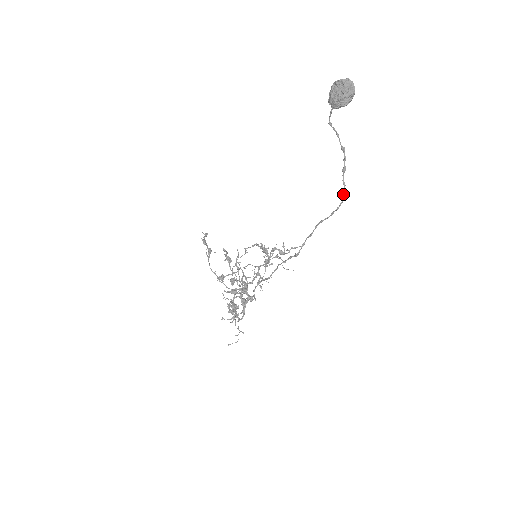
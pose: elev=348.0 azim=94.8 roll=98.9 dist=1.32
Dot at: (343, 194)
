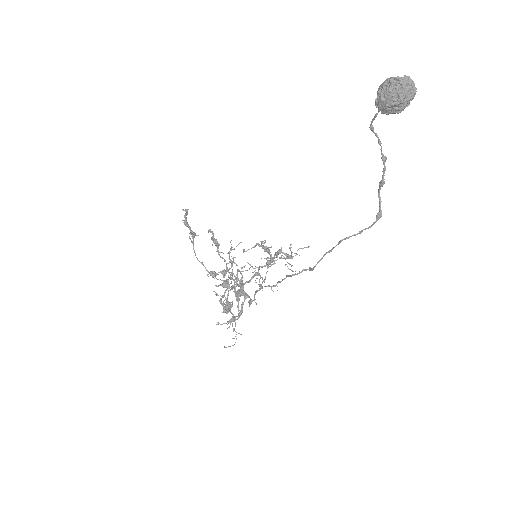
Dot at: (378, 212)
